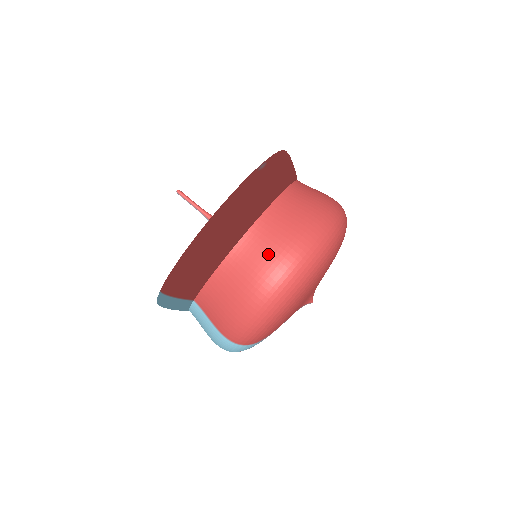
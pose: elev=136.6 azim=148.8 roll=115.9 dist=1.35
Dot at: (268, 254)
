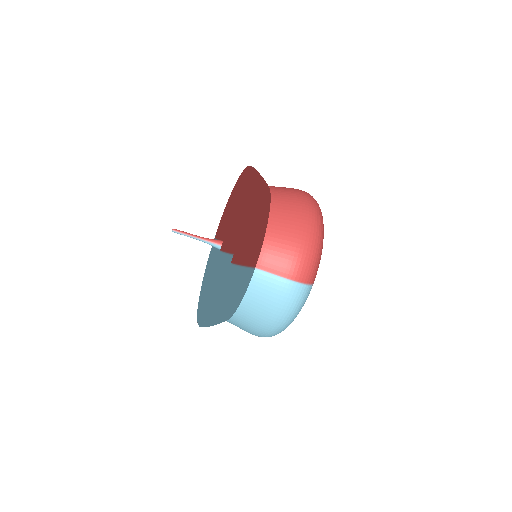
Dot at: (294, 203)
